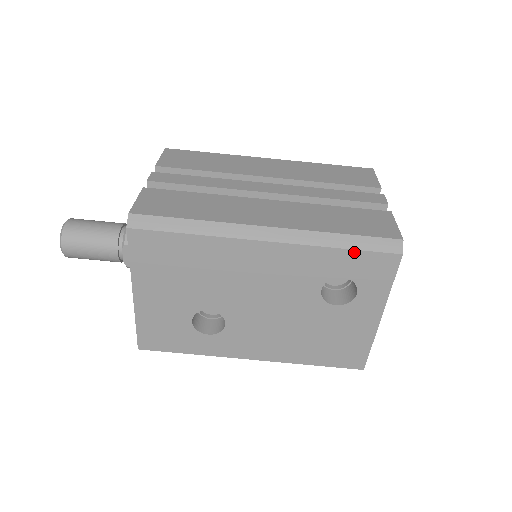
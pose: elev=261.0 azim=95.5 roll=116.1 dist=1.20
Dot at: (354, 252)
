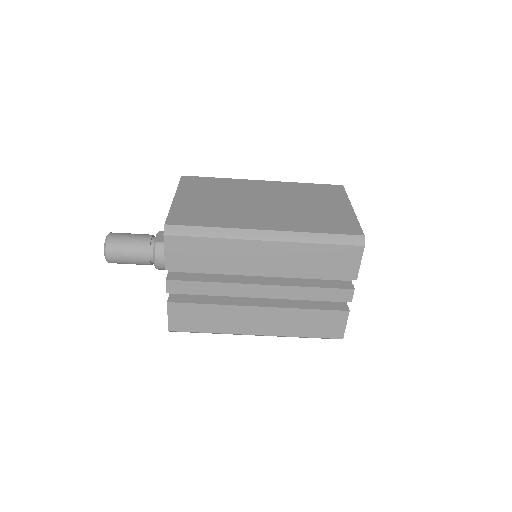
Dot at: occluded
